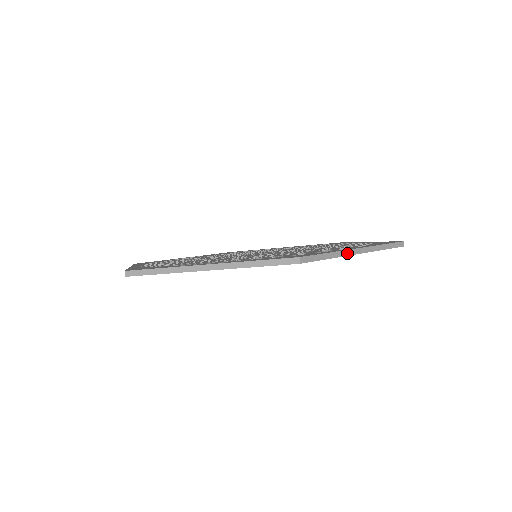
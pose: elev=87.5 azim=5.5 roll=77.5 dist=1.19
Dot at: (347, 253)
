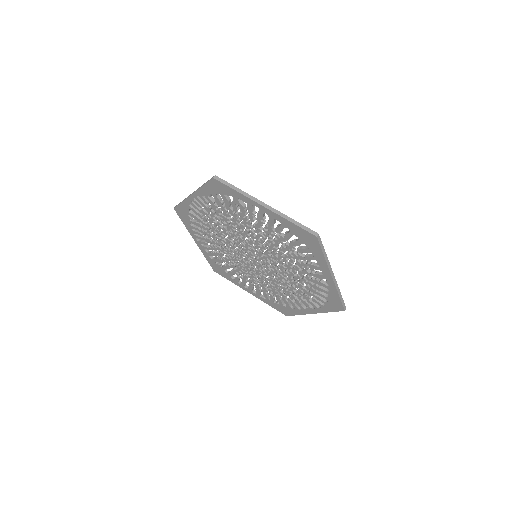
Dot at: (253, 199)
